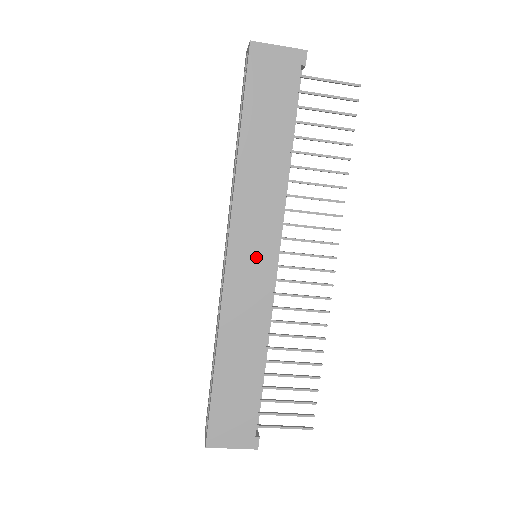
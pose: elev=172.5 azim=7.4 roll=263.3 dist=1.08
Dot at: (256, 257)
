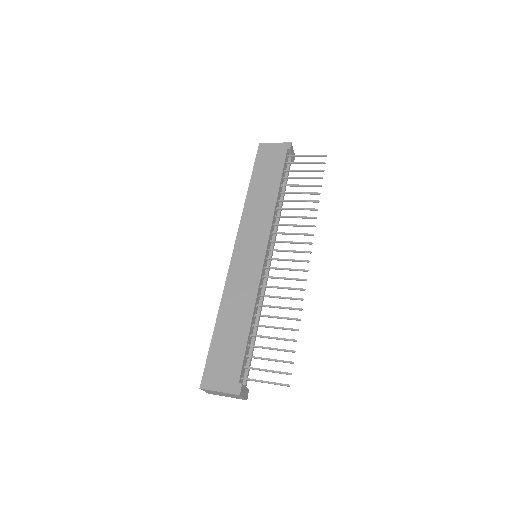
Dot at: (252, 251)
